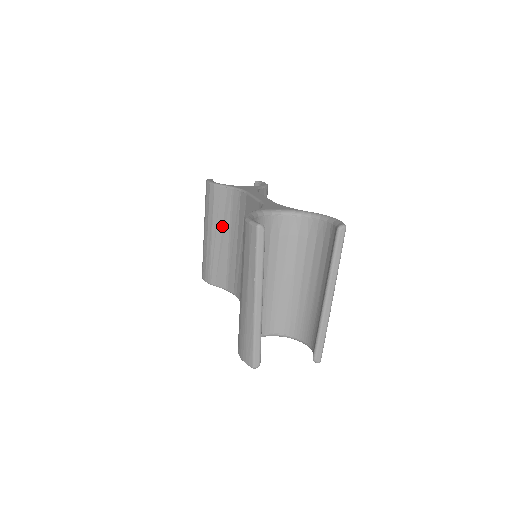
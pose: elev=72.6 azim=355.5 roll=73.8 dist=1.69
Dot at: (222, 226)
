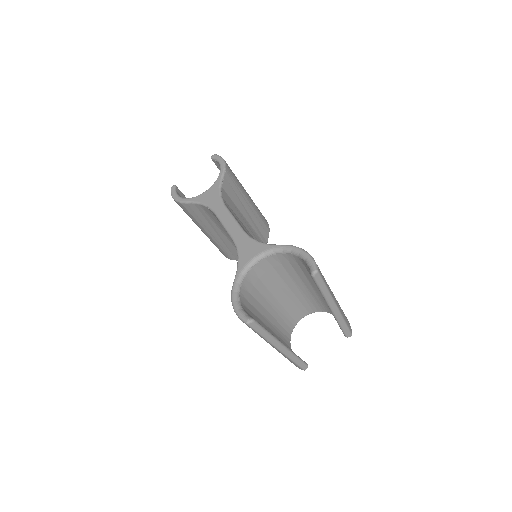
Dot at: (211, 227)
